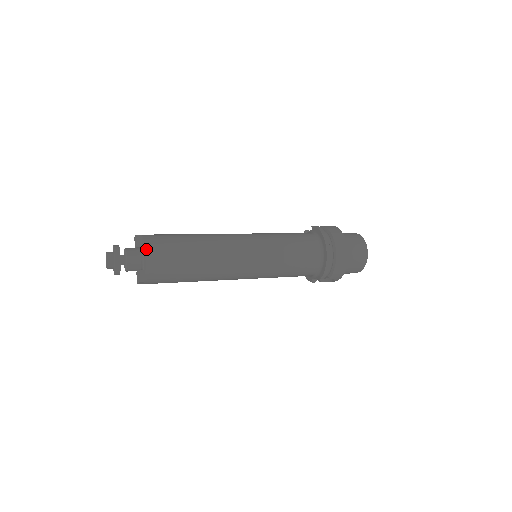
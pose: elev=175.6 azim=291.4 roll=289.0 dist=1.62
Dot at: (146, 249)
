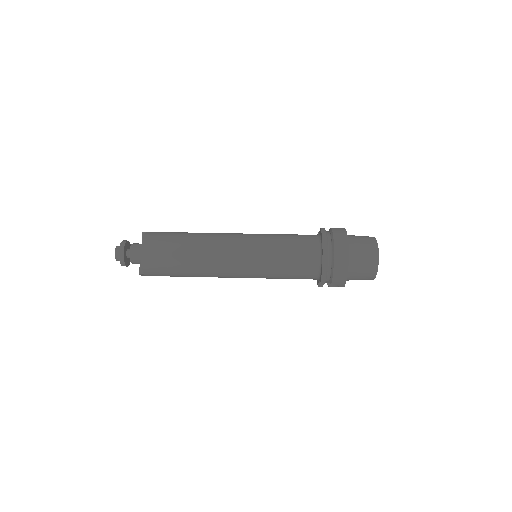
Dot at: (142, 245)
